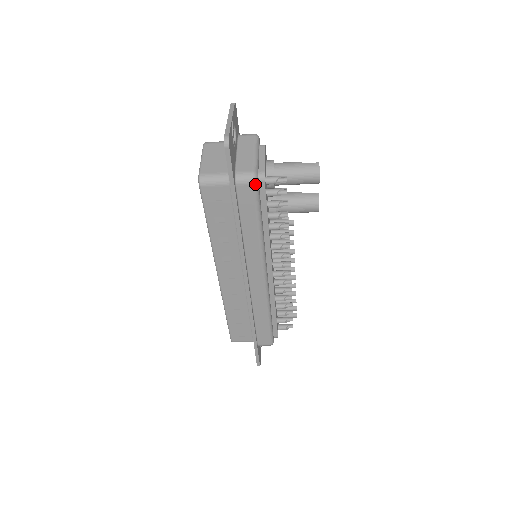
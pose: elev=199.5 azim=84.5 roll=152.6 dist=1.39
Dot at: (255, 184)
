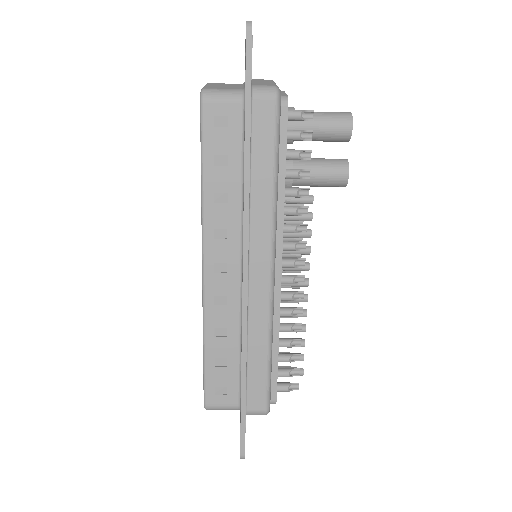
Dot at: (277, 99)
